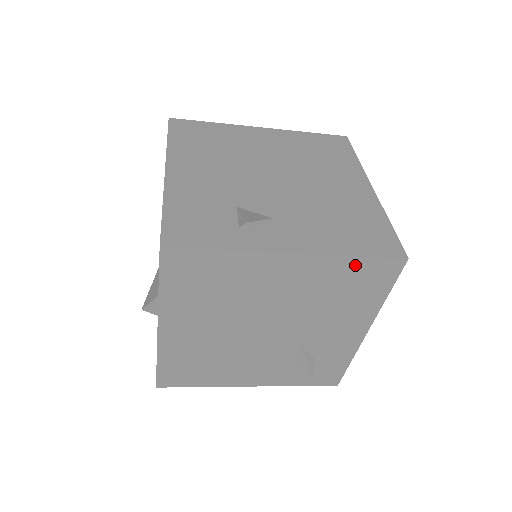
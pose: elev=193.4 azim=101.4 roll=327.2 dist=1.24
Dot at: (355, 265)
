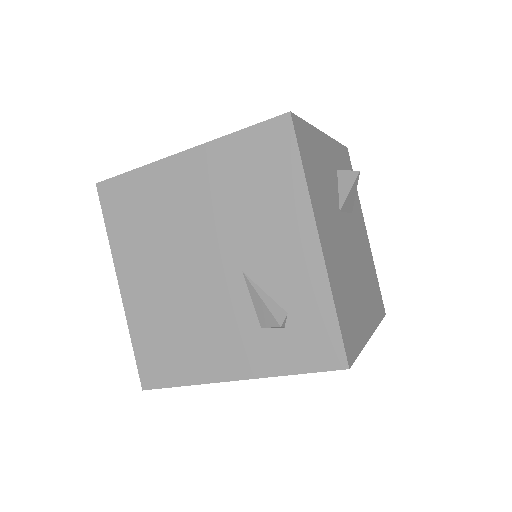
Dot at: (243, 142)
